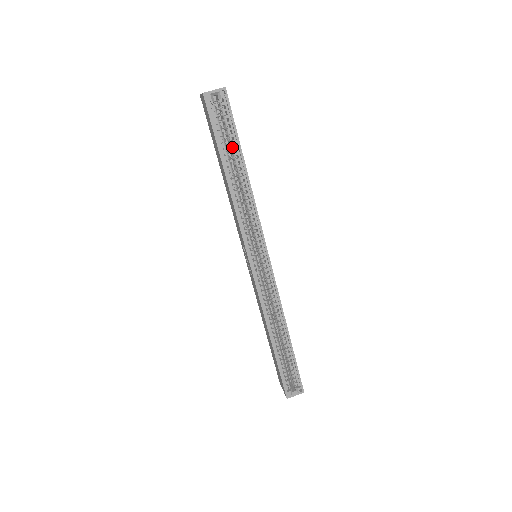
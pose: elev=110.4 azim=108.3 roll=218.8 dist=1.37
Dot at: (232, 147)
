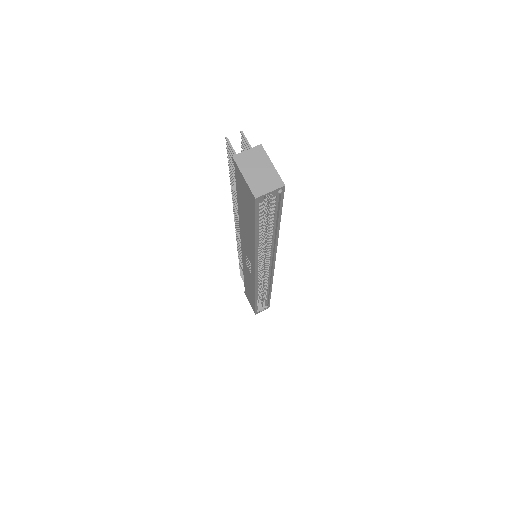
Dot at: (270, 221)
